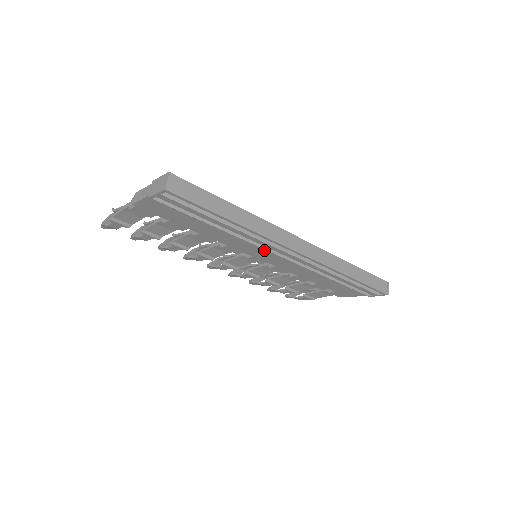
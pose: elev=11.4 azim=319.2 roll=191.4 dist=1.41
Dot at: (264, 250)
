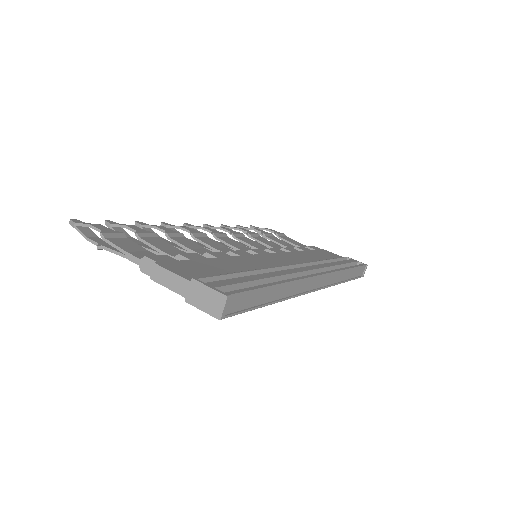
Dot at: occluded
